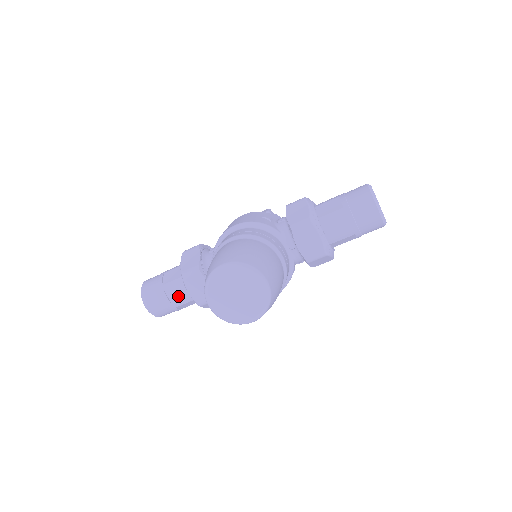
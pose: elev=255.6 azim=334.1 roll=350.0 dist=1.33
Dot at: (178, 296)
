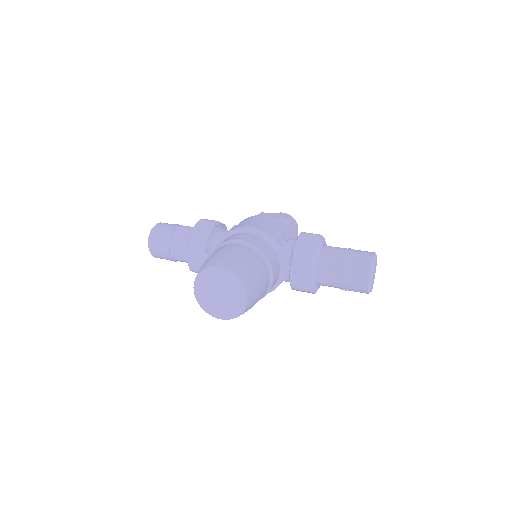
Dot at: (178, 253)
